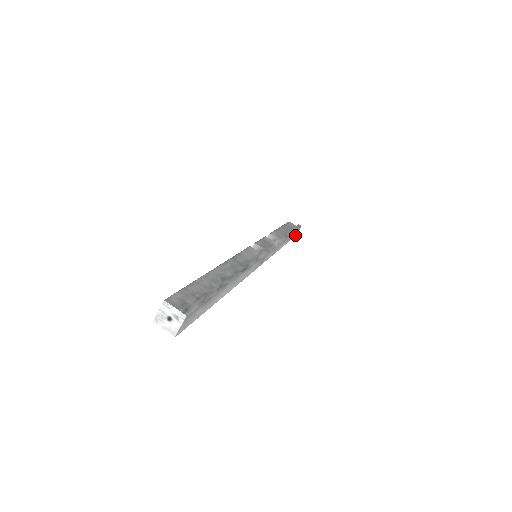
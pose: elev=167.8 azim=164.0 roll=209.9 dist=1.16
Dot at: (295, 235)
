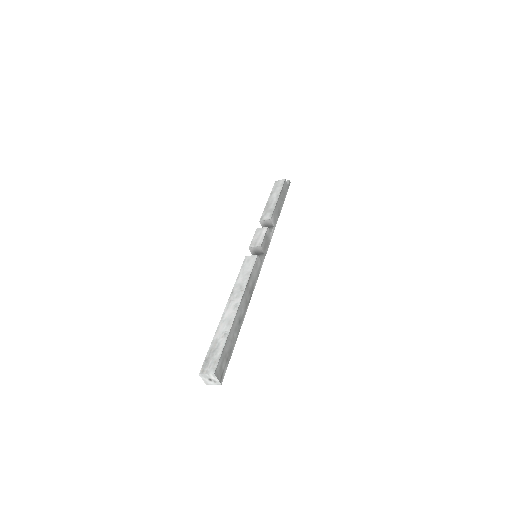
Dot at: occluded
